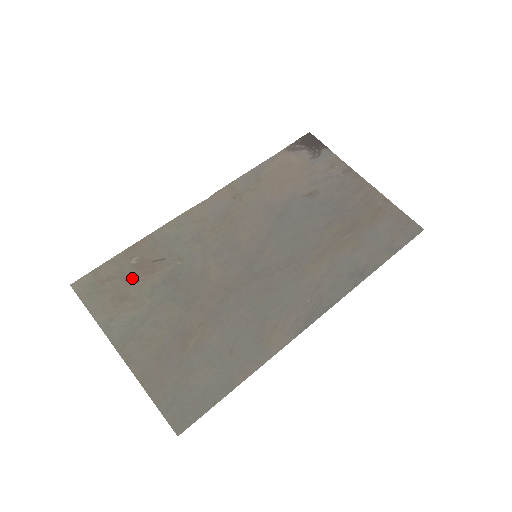
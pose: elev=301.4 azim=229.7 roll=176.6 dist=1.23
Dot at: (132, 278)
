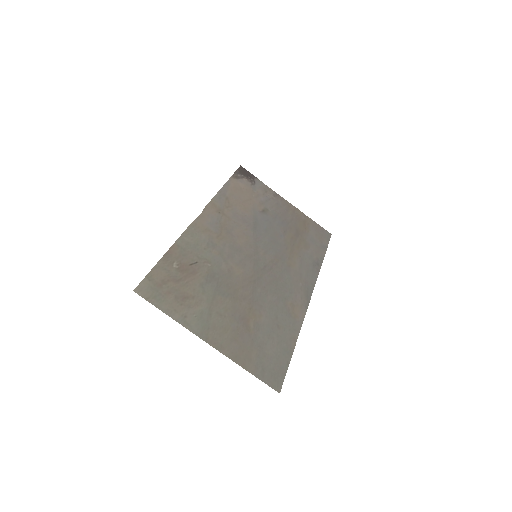
Dot at: (182, 280)
